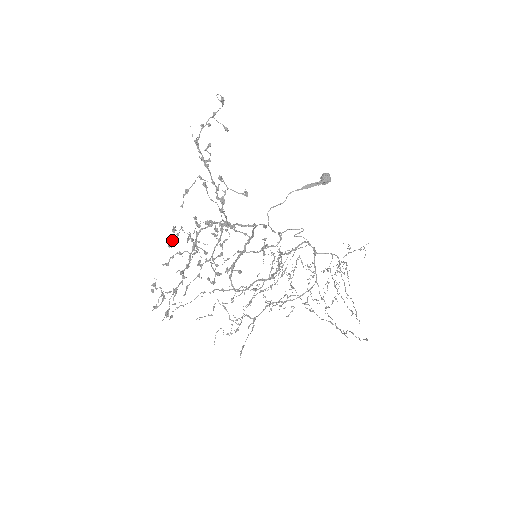
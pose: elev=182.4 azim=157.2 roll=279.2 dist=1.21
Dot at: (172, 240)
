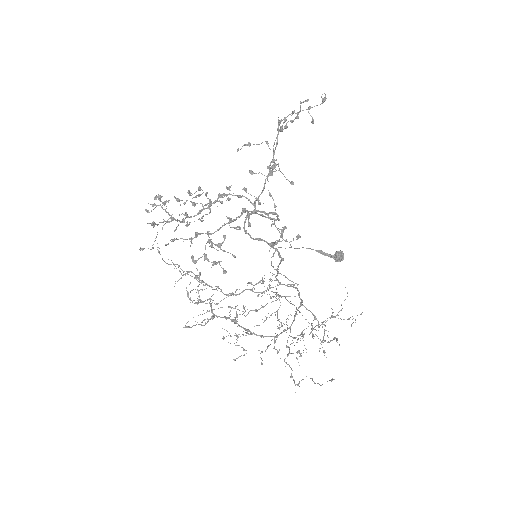
Dot at: occluded
